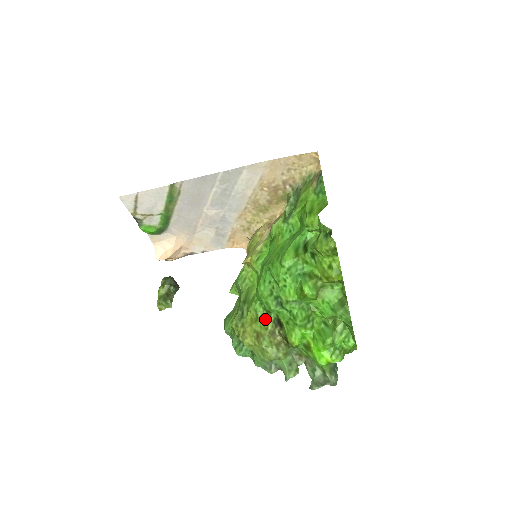
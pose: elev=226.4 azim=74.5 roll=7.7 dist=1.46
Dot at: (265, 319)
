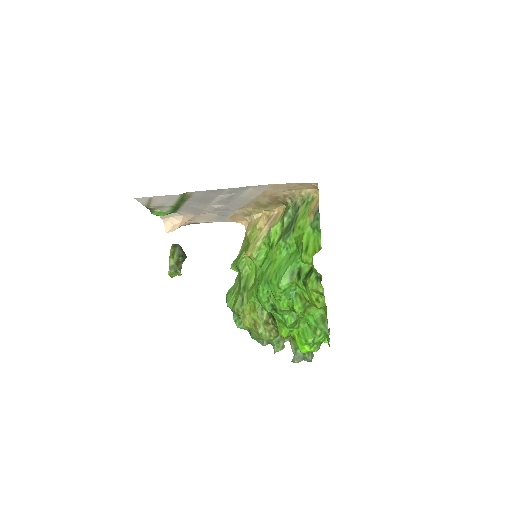
Dot at: (261, 311)
